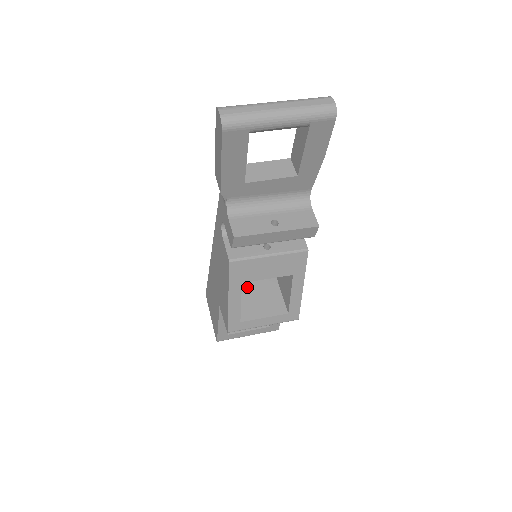
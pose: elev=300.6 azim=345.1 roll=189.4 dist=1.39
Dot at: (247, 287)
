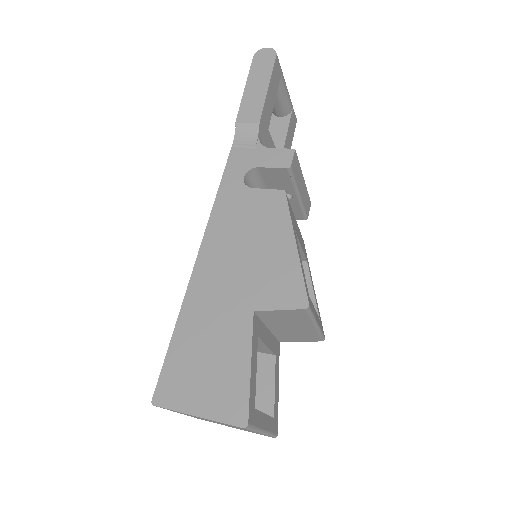
Dot at: occluded
